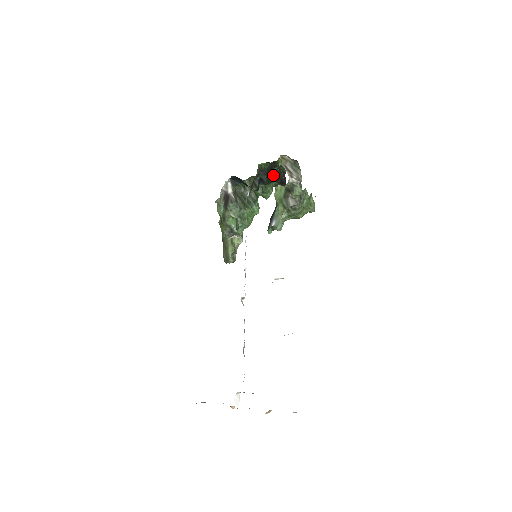
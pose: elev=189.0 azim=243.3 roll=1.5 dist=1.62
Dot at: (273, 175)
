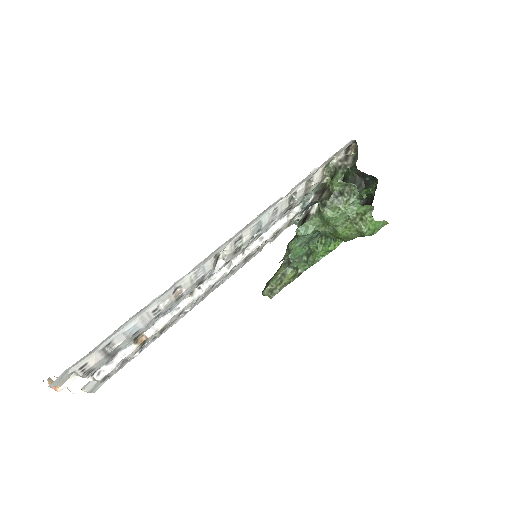
Dot at: (366, 202)
